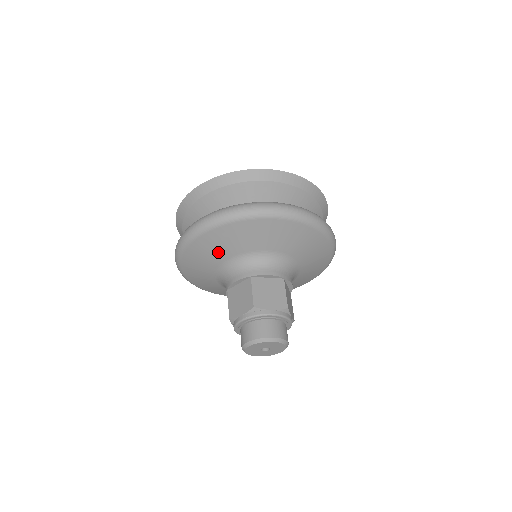
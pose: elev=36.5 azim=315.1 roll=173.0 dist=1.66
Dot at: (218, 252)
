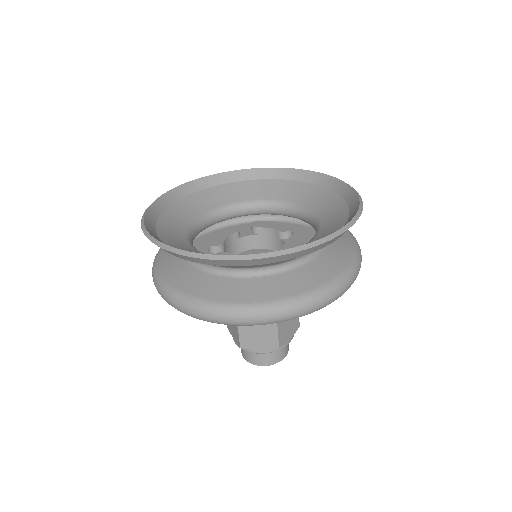
Dot at: occluded
